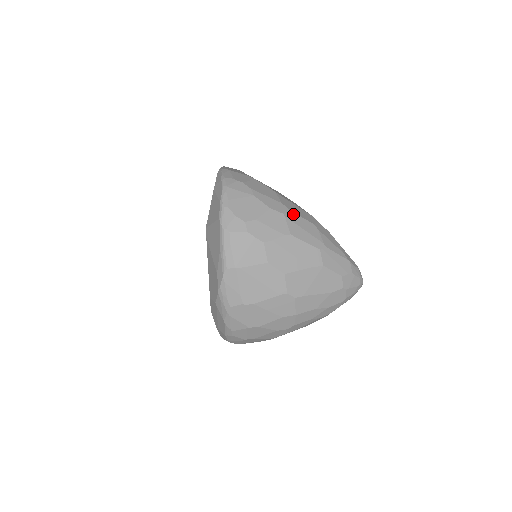
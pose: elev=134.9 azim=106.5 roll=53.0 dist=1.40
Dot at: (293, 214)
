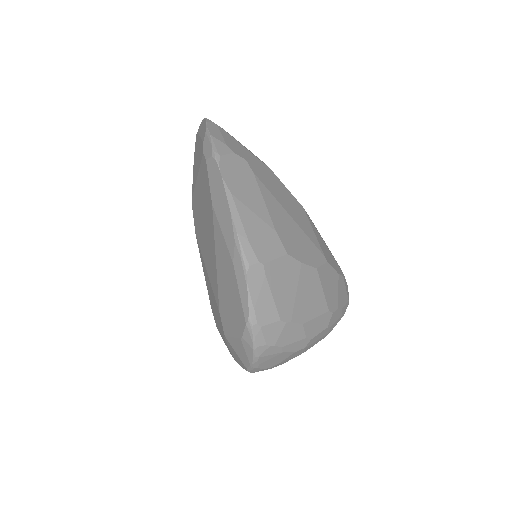
Dot at: (313, 339)
